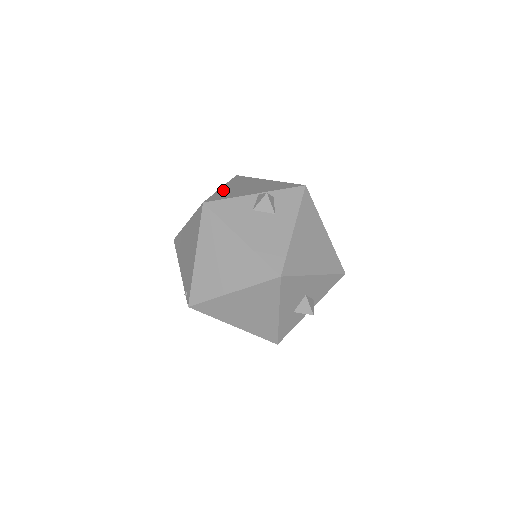
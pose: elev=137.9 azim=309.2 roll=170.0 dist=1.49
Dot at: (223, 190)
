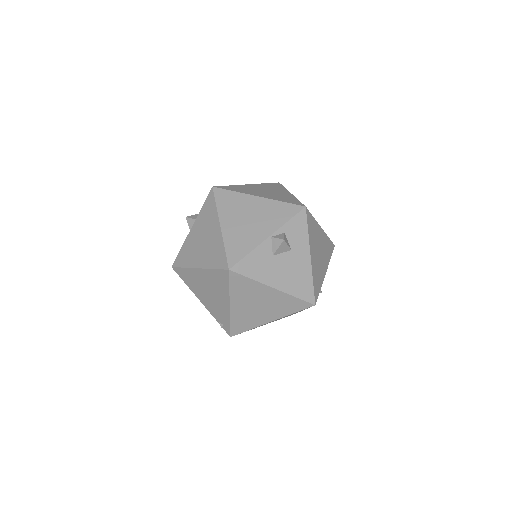
Dot at: (228, 234)
